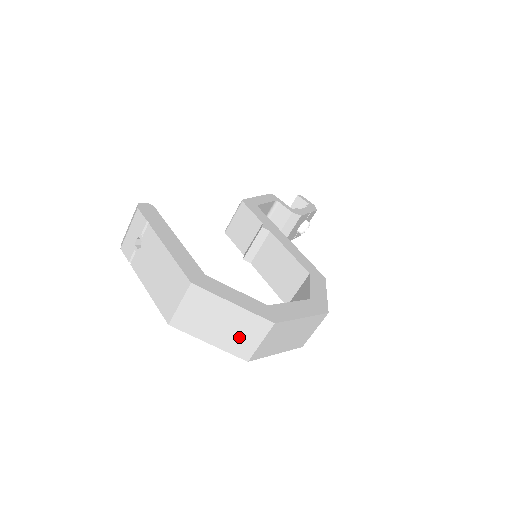
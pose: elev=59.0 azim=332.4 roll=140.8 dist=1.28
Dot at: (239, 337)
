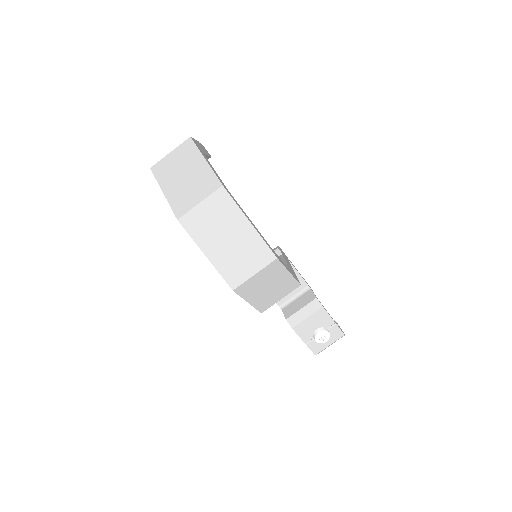
Dot at: (188, 192)
